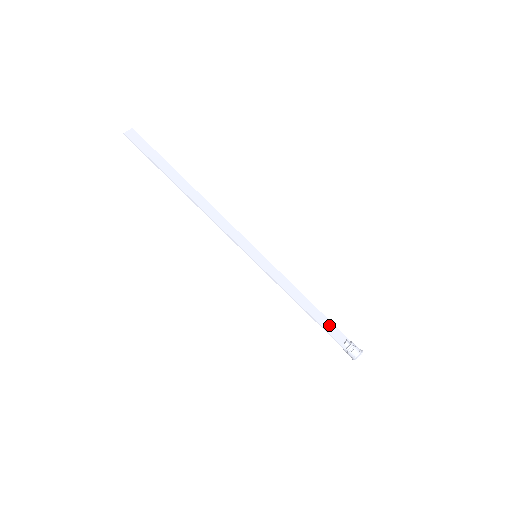
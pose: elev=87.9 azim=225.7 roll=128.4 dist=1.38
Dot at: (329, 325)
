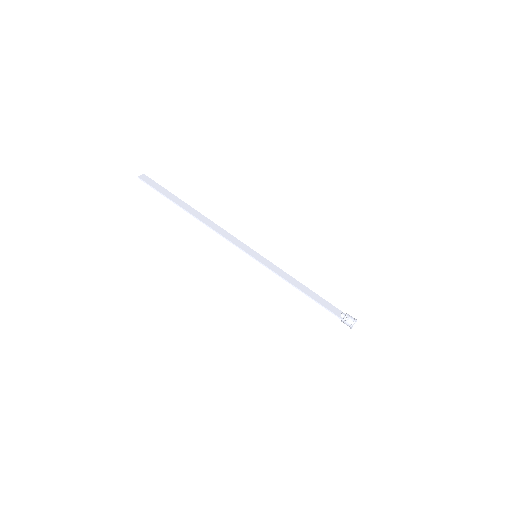
Dot at: (325, 303)
